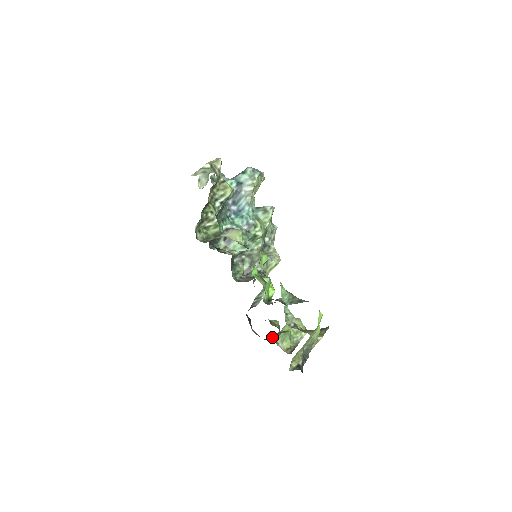
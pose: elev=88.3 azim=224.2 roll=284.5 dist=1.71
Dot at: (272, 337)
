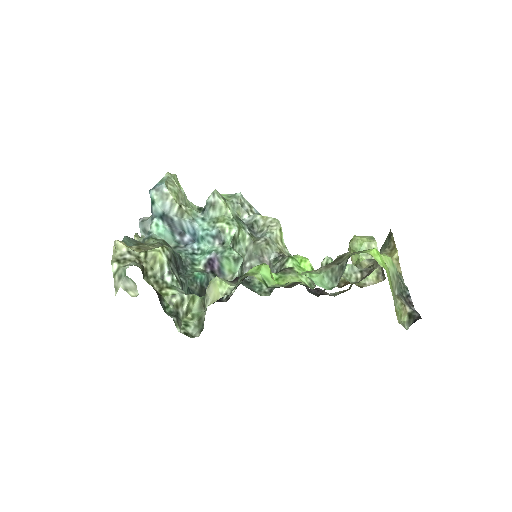
Dot at: occluded
